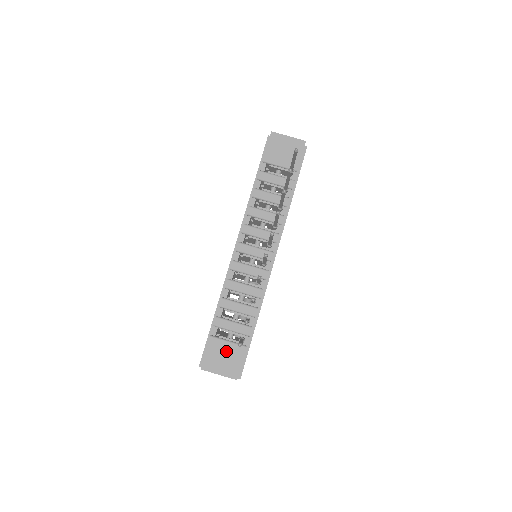
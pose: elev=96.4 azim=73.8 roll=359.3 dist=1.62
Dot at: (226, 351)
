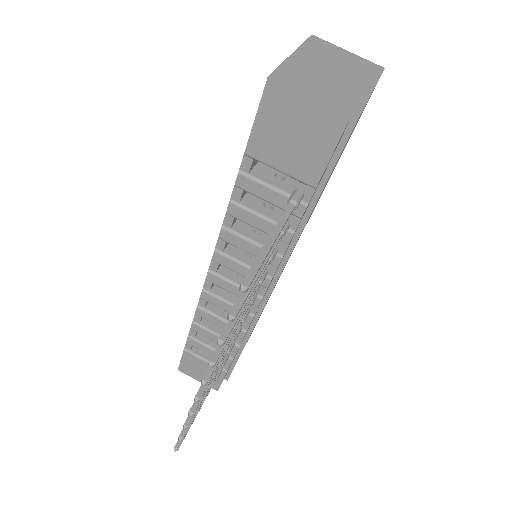
Dot at: (203, 367)
